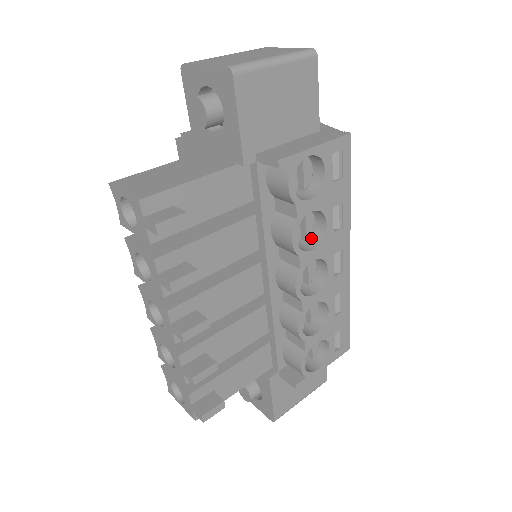
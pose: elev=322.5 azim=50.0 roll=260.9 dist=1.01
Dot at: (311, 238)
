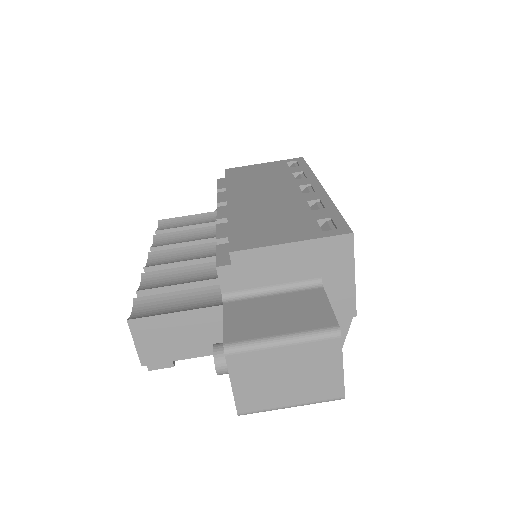
Dot at: occluded
